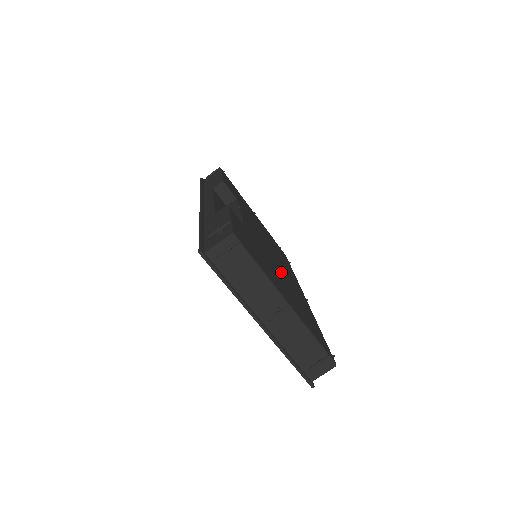
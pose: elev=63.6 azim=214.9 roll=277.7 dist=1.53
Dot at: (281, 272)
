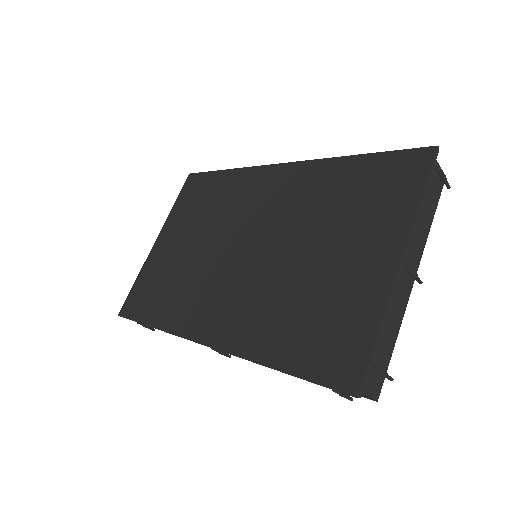
Dot at: occluded
